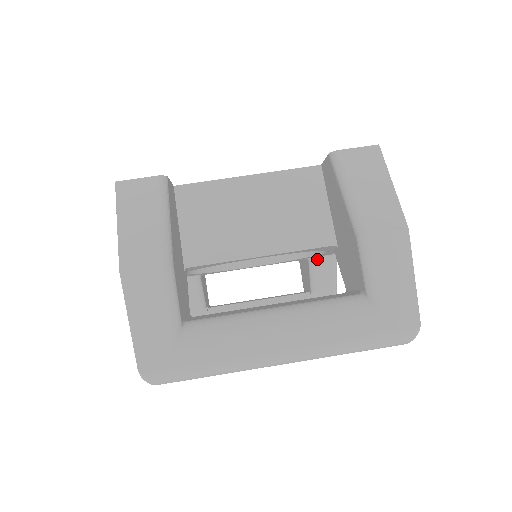
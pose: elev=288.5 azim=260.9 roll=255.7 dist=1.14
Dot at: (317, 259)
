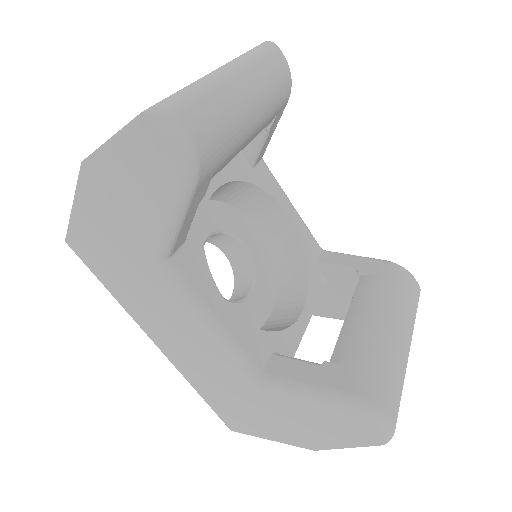
Dot at: (320, 261)
